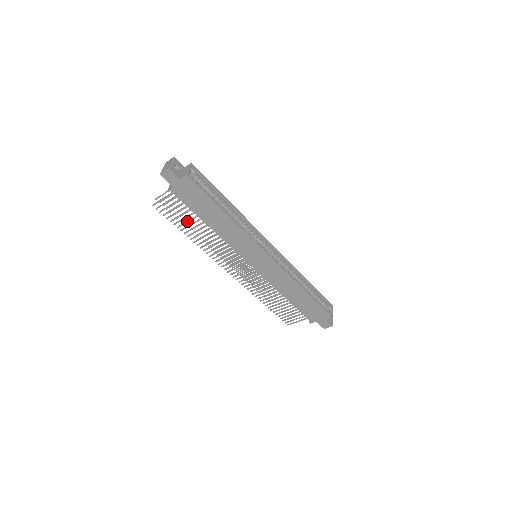
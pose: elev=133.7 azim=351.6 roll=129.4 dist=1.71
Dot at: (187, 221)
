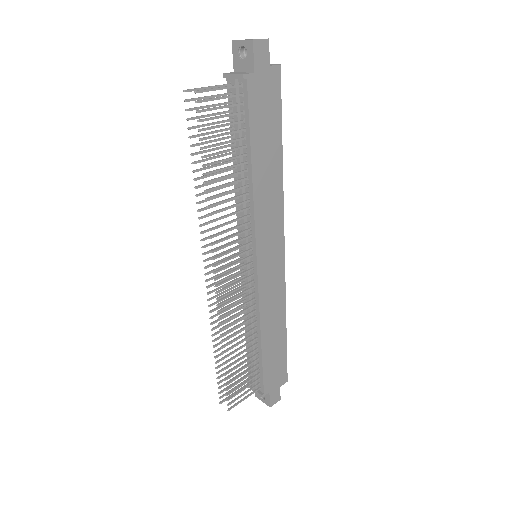
Dot at: (224, 150)
